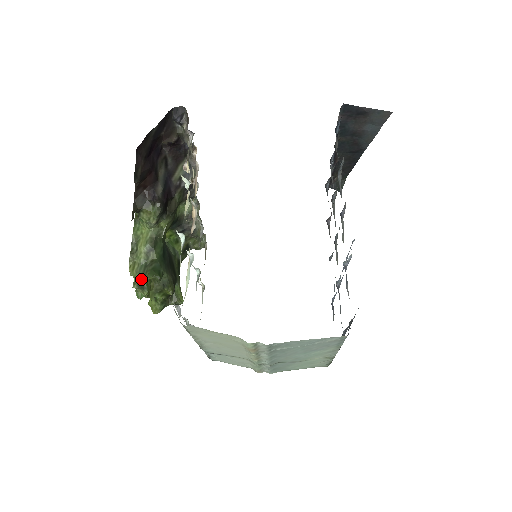
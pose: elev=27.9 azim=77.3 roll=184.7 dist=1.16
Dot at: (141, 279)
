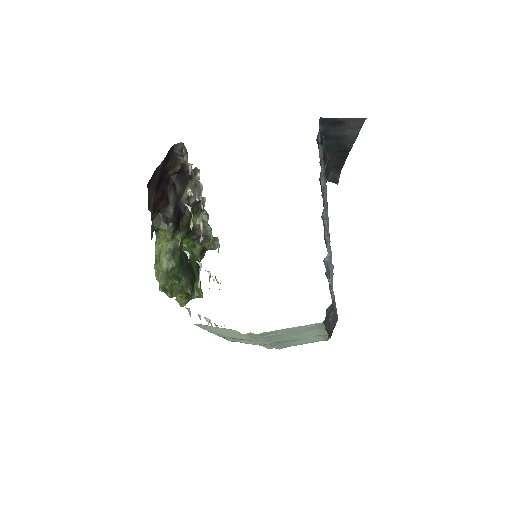
Dot at: (164, 284)
